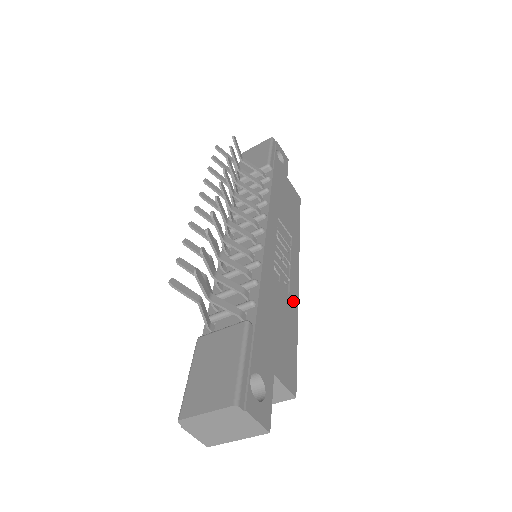
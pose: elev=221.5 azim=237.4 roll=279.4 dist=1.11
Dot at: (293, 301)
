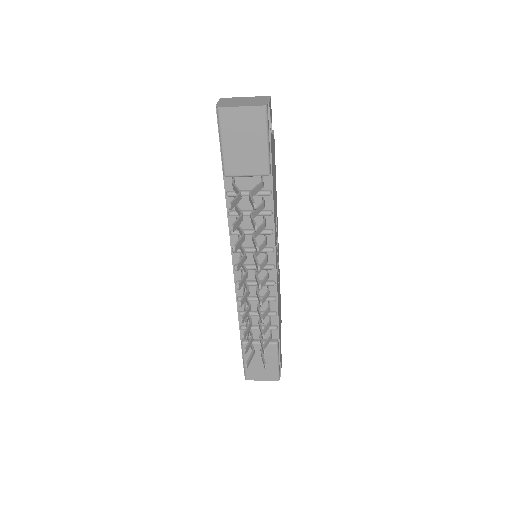
Dot at: (279, 272)
